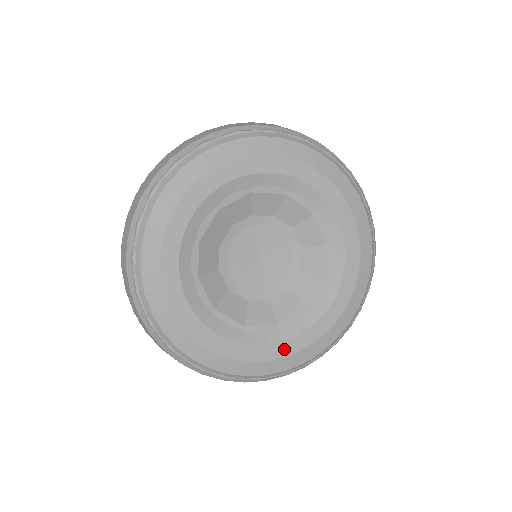
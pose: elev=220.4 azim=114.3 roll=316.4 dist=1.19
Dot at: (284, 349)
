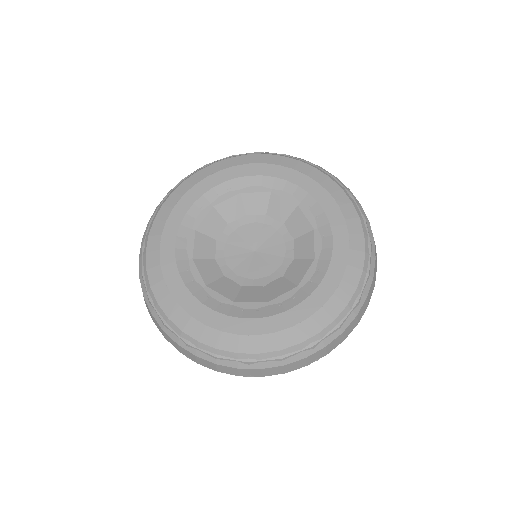
Dot at: (315, 301)
